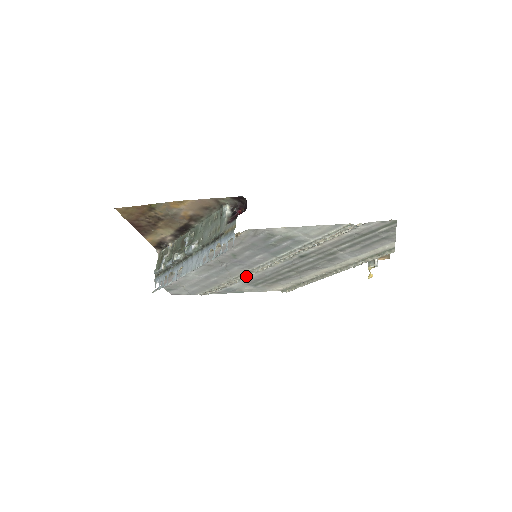
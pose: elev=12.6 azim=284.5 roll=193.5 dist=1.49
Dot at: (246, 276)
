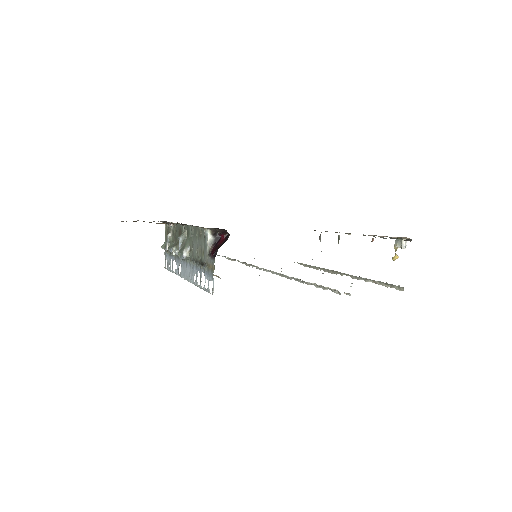
Dot at: (251, 264)
